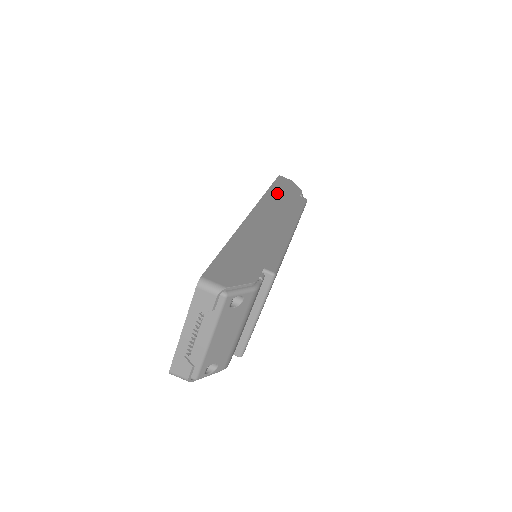
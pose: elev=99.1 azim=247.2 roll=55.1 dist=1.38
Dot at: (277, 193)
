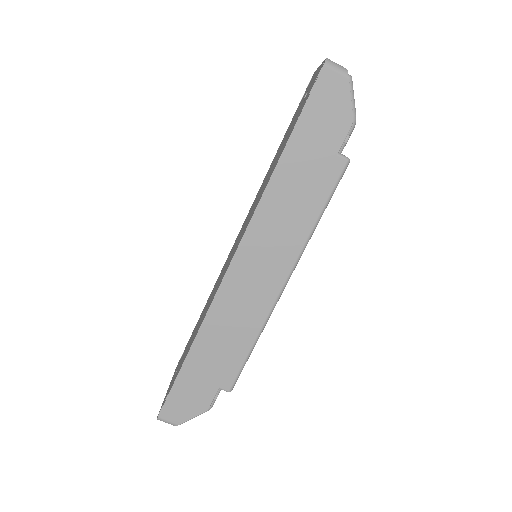
Dot at: (290, 172)
